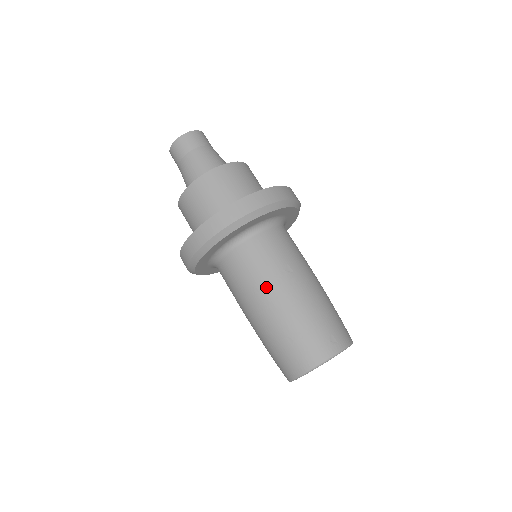
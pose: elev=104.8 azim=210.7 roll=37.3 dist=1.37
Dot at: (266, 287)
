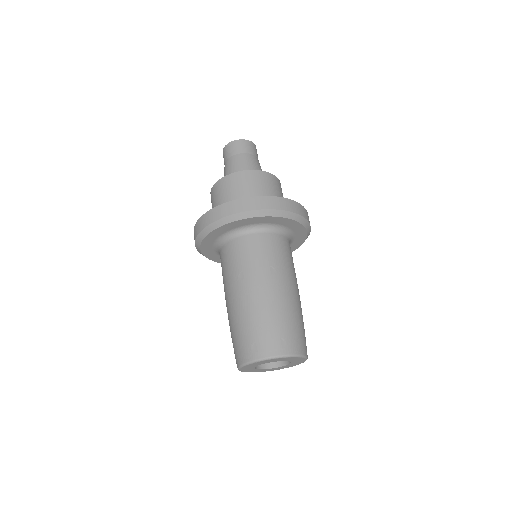
Dot at: (226, 288)
